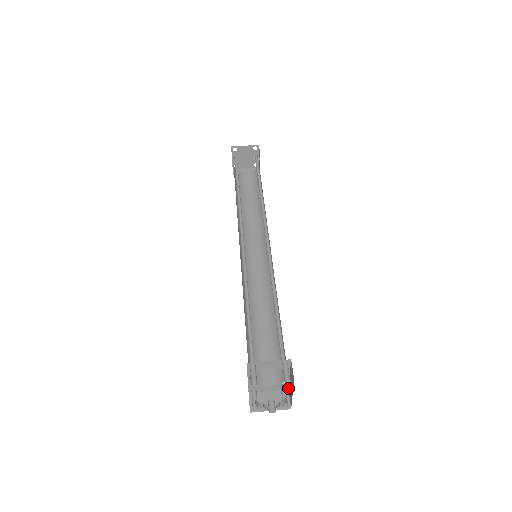
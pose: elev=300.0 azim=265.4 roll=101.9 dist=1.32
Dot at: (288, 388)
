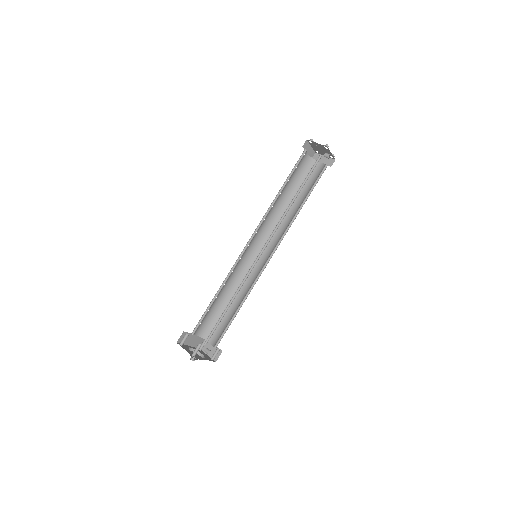
Dot at: occluded
